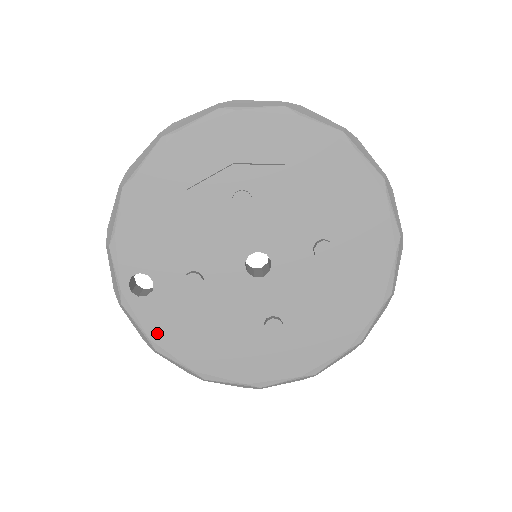
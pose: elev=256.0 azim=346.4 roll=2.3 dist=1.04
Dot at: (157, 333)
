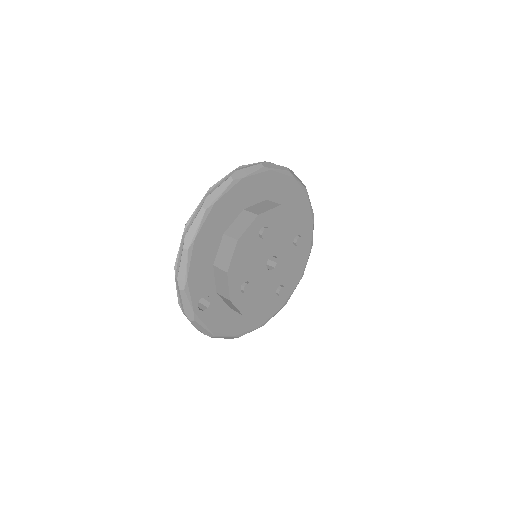
Dot at: (215, 326)
